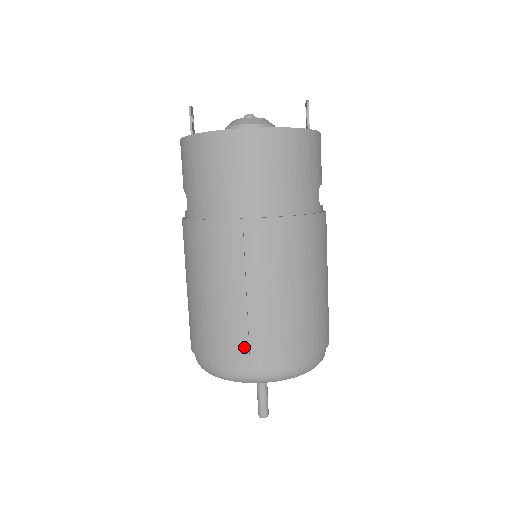
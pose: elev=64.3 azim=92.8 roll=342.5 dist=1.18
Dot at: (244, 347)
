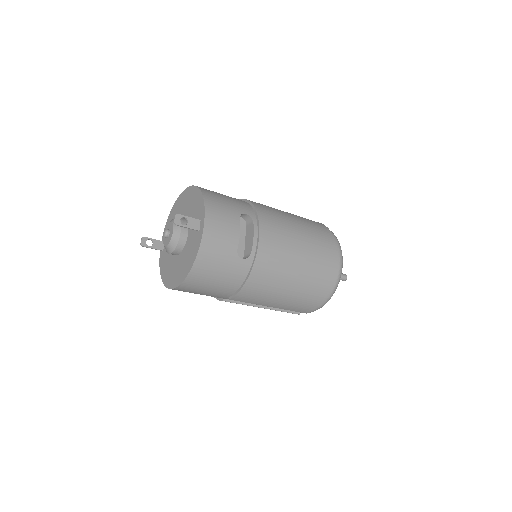
Dot at: occluded
